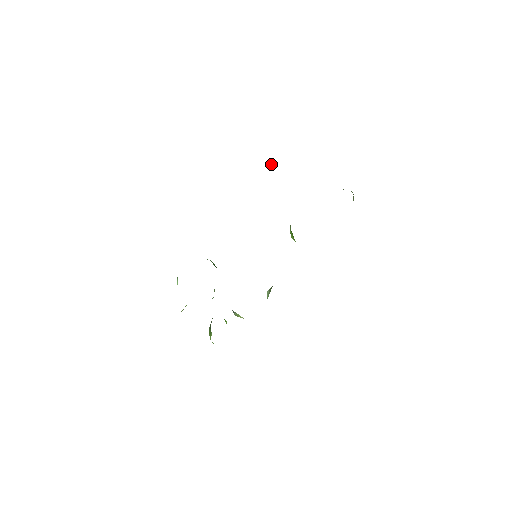
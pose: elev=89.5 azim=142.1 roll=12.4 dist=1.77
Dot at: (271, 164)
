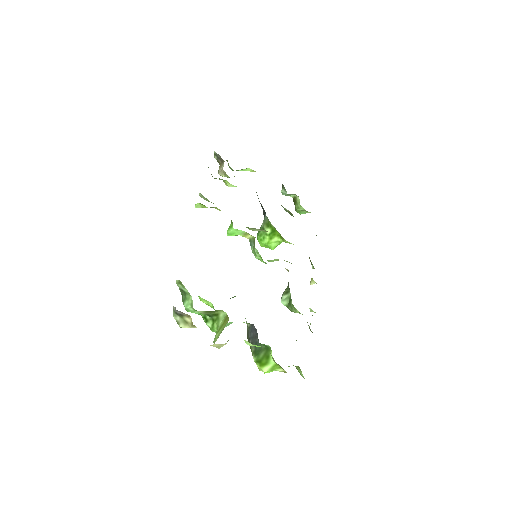
Dot at: (222, 167)
